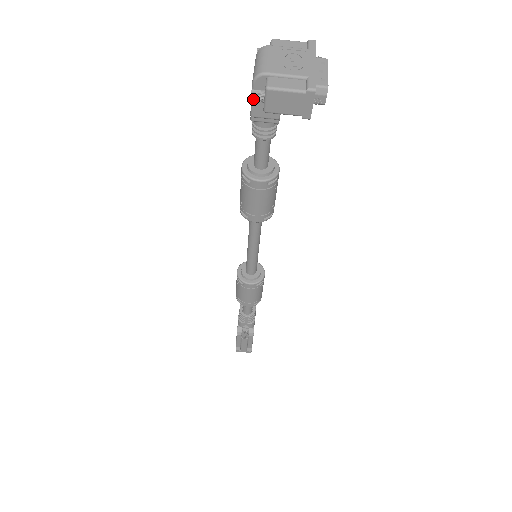
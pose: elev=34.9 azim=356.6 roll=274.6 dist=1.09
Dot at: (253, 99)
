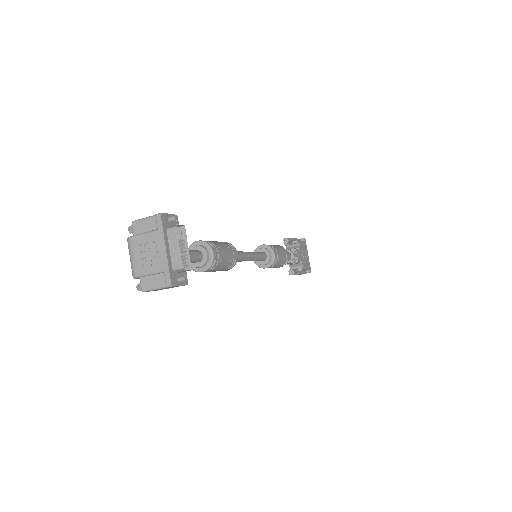
Dot at: occluded
